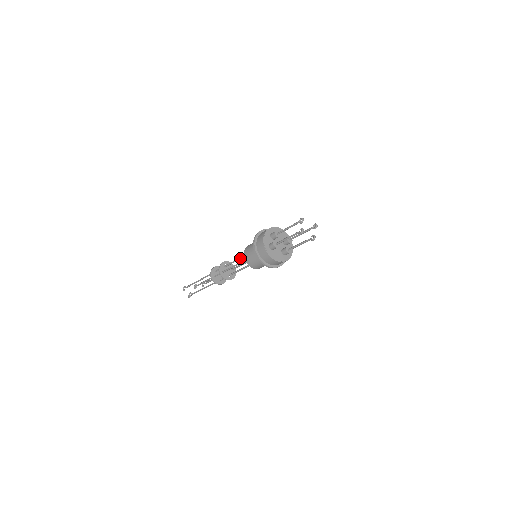
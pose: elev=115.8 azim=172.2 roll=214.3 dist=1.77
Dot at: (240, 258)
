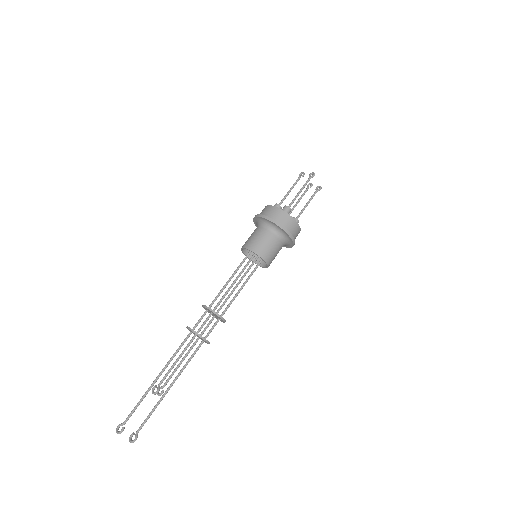
Dot at: (234, 273)
